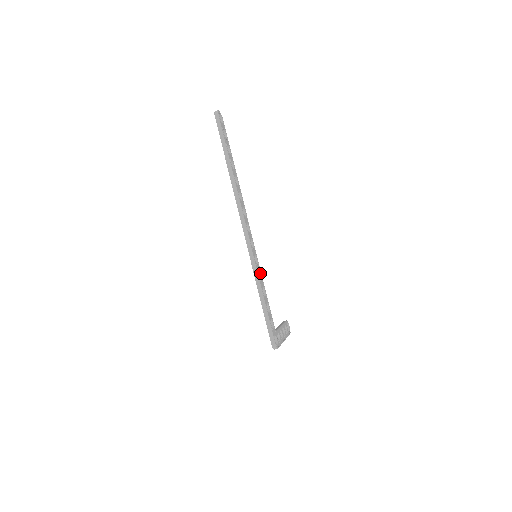
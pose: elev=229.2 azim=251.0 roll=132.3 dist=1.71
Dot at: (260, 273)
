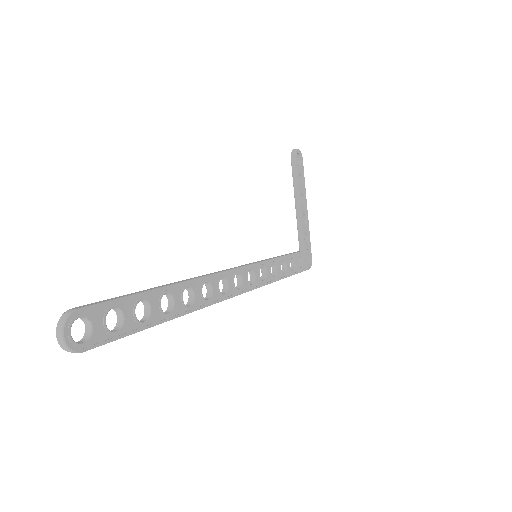
Dot at: (271, 265)
